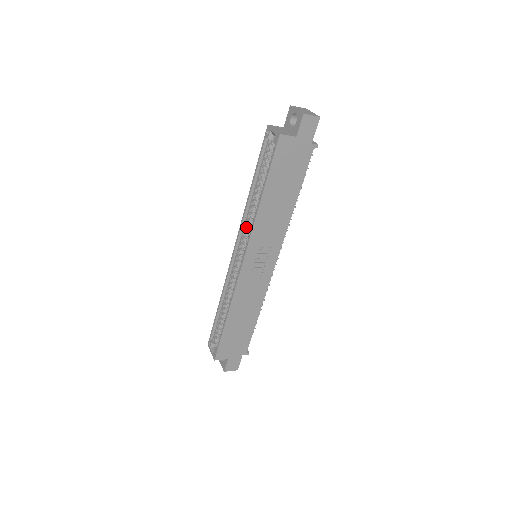
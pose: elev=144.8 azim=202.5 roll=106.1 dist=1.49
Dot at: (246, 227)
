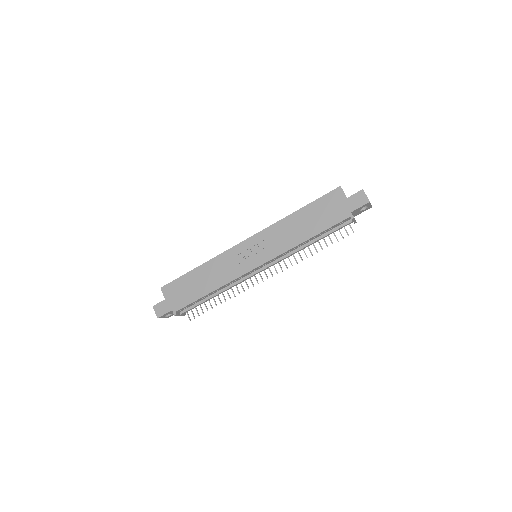
Dot at: occluded
